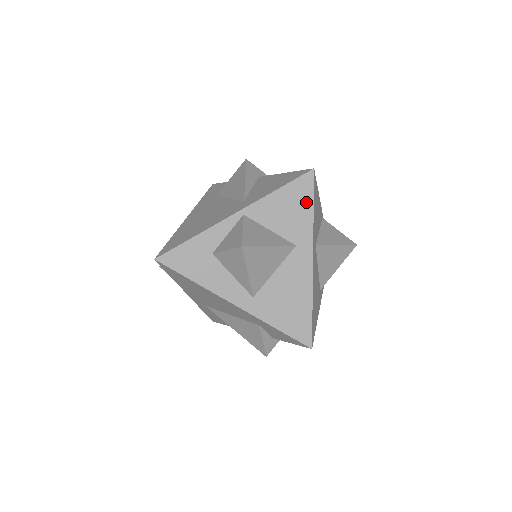
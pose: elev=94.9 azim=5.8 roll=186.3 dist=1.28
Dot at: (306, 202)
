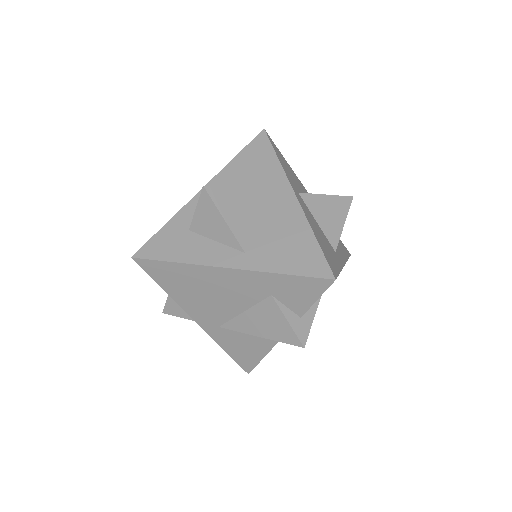
Dot at: (267, 154)
